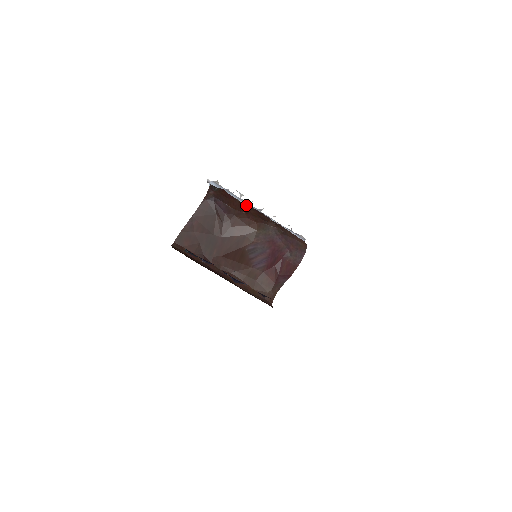
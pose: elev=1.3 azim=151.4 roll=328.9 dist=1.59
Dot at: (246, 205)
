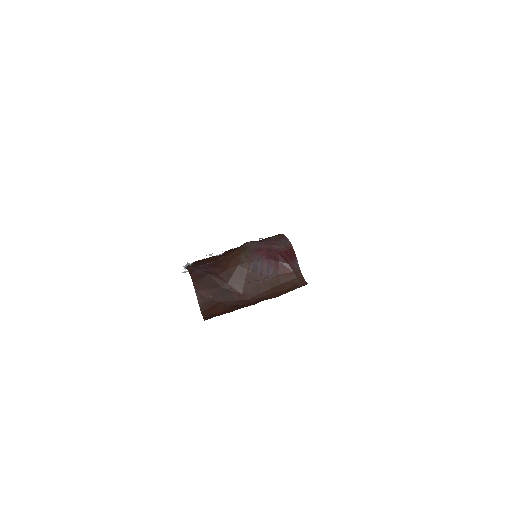
Dot at: occluded
